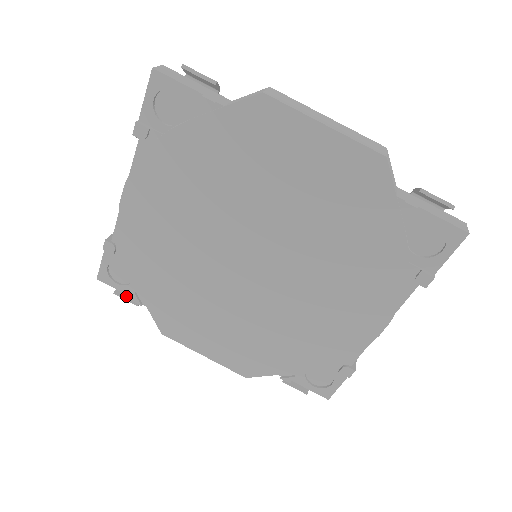
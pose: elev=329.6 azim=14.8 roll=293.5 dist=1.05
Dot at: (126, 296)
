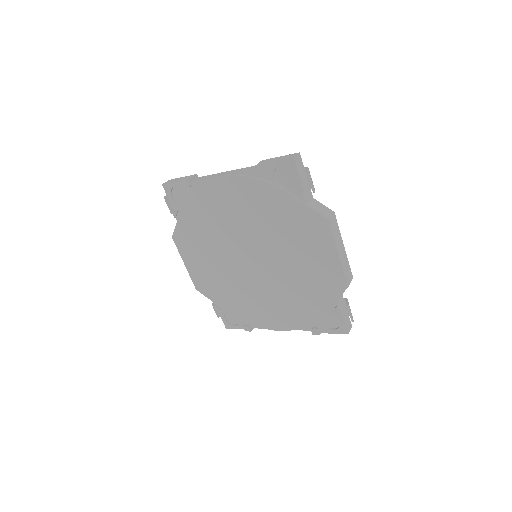
Dot at: (169, 204)
